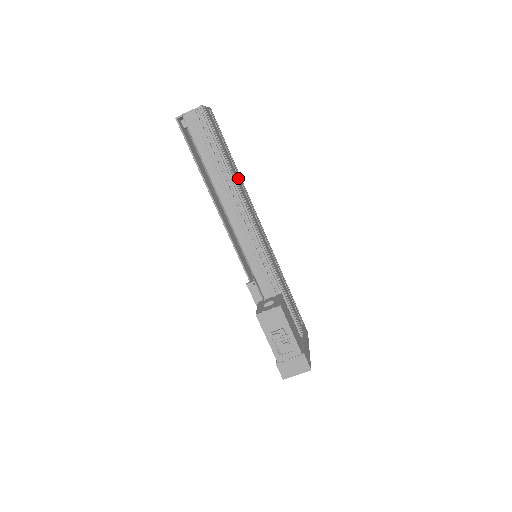
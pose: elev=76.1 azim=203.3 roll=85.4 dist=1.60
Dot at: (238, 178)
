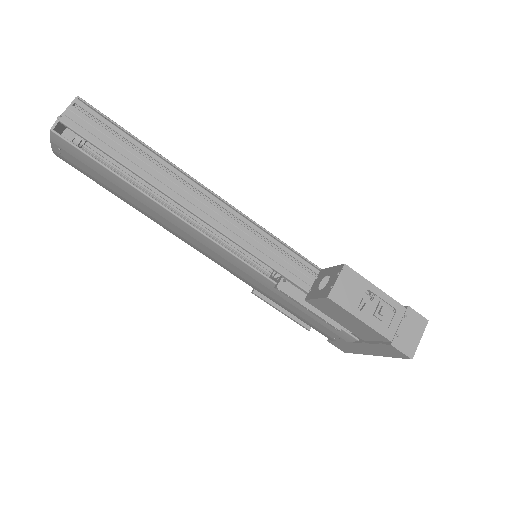
Dot at: occluded
